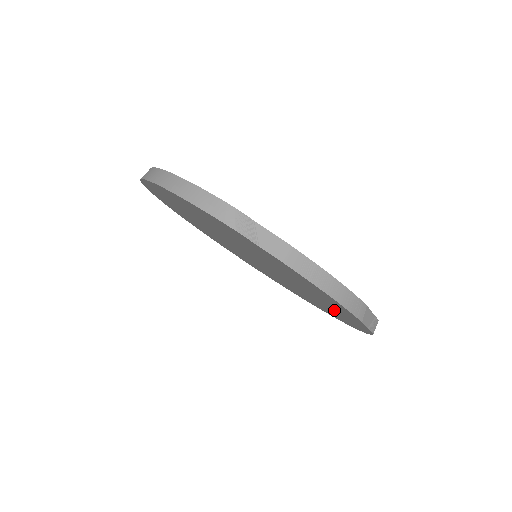
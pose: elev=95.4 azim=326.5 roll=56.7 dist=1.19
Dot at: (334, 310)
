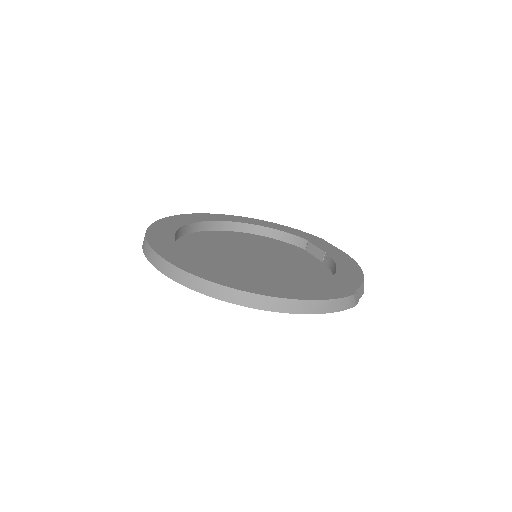
Dot at: (301, 250)
